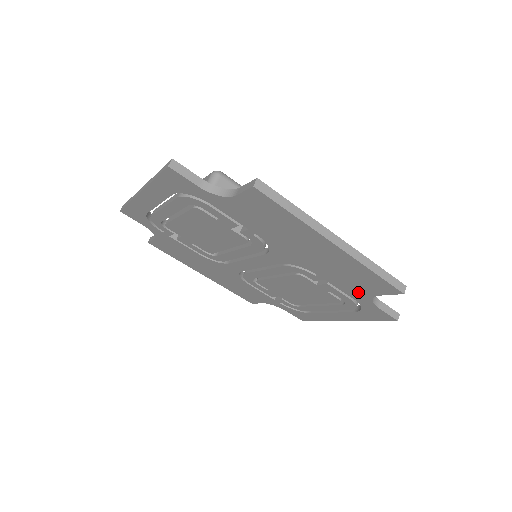
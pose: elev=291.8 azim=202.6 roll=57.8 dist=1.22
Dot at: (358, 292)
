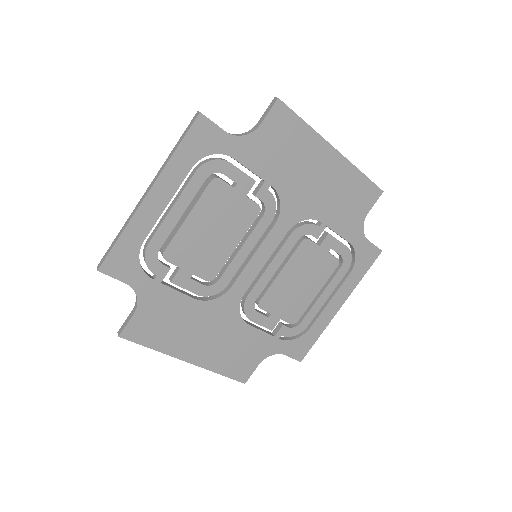
Dot at: (352, 224)
